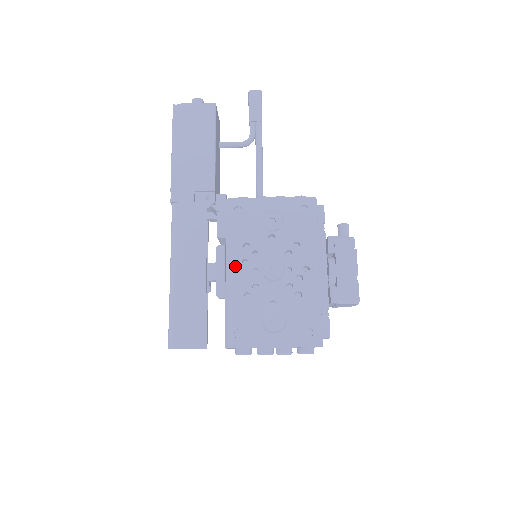
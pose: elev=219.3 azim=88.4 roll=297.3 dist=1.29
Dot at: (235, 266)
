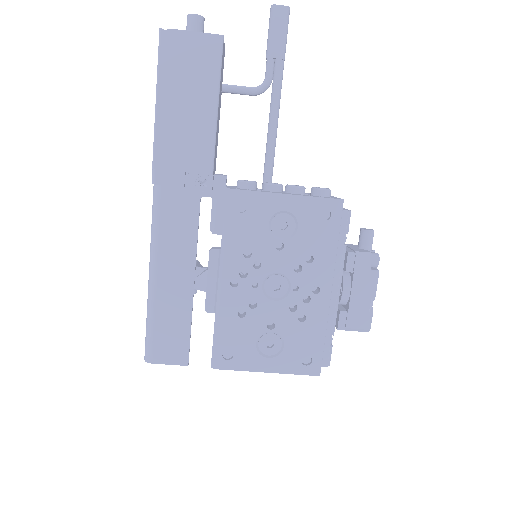
Dot at: (231, 278)
